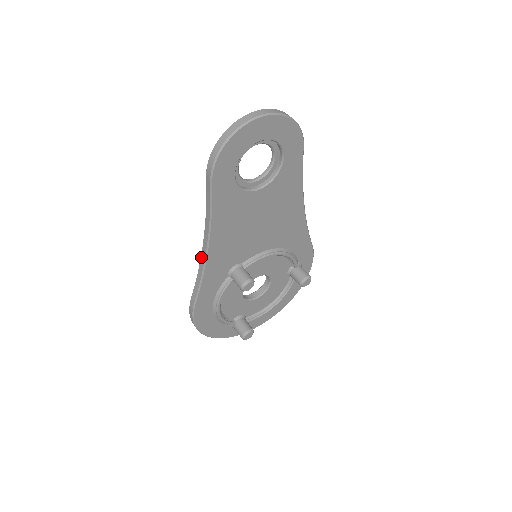
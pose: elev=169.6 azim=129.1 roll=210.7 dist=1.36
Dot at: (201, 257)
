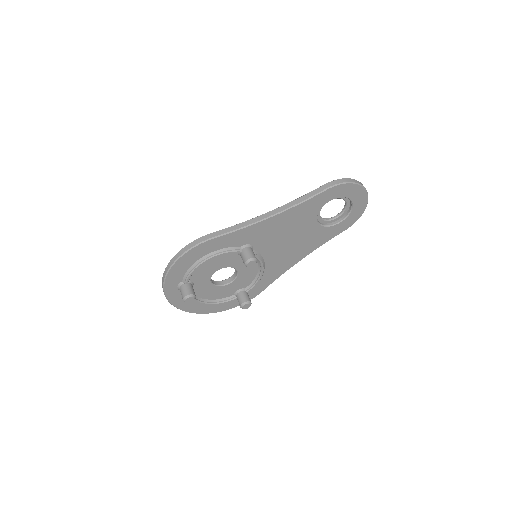
Dot at: (256, 217)
